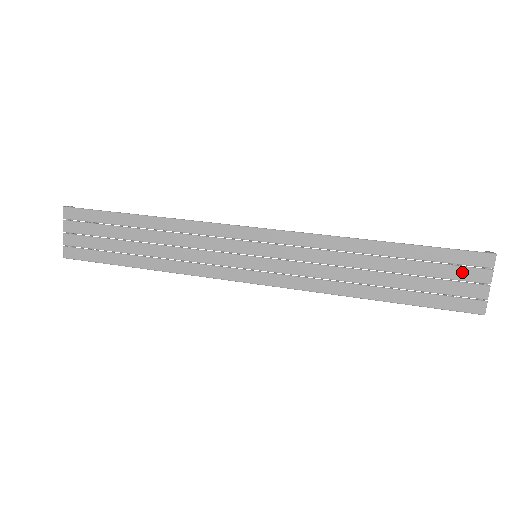
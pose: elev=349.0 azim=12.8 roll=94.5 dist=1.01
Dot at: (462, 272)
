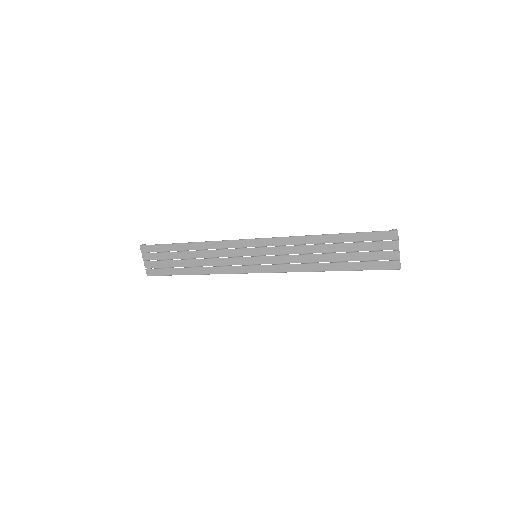
Dot at: (380, 245)
